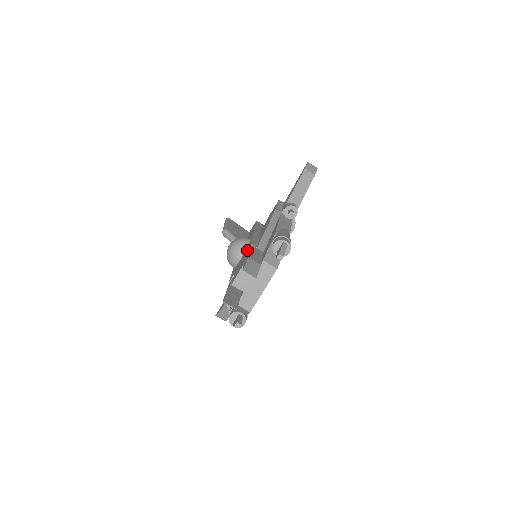
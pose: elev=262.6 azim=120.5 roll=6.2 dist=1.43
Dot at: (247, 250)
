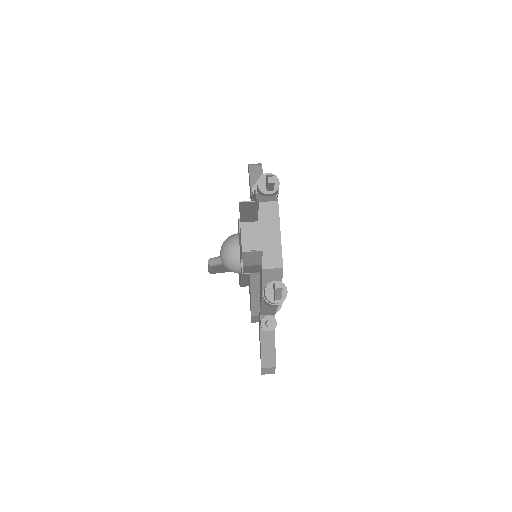
Dot at: occluded
